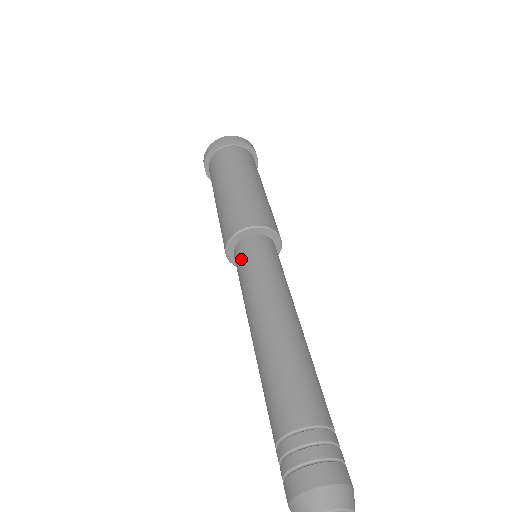
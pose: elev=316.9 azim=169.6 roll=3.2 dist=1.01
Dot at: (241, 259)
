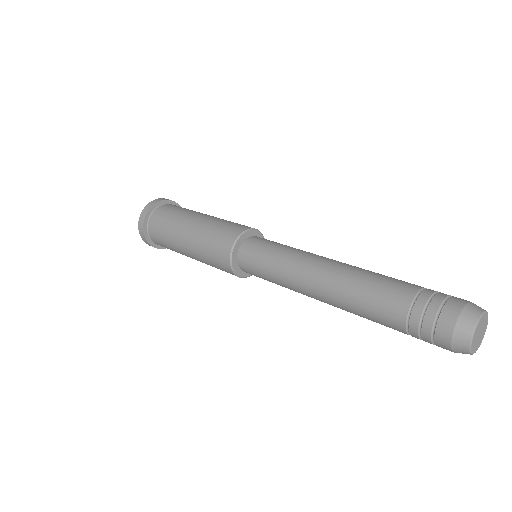
Dot at: (253, 268)
